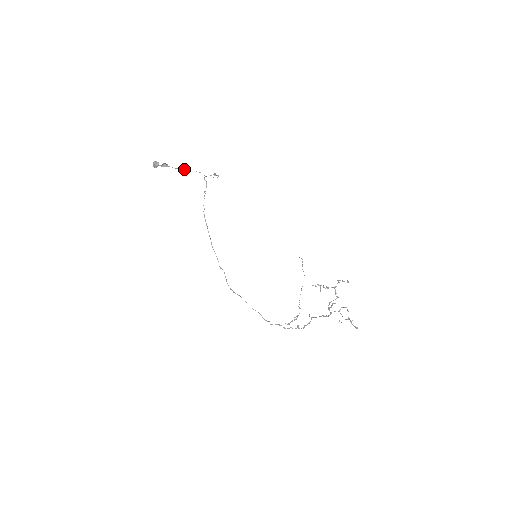
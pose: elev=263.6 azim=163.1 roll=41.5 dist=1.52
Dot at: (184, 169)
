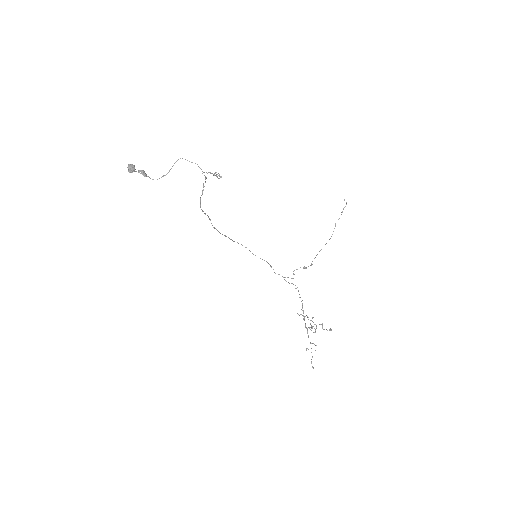
Dot at: occluded
